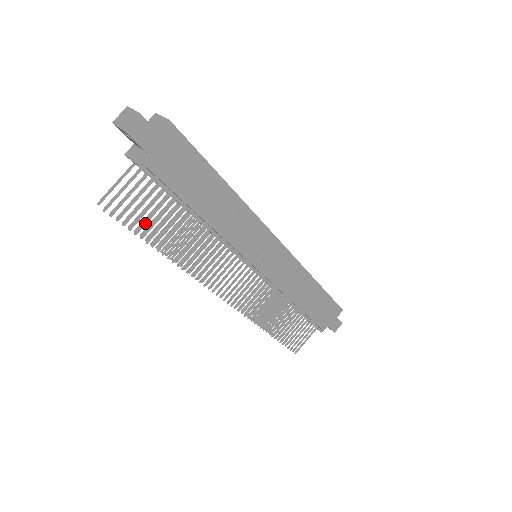
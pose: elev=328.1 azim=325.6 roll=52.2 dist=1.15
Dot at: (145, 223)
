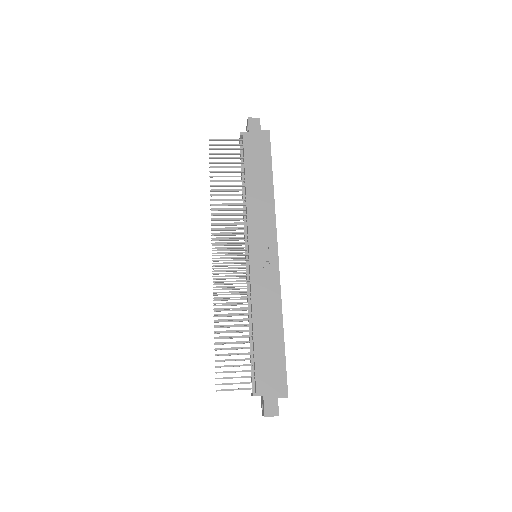
Dot at: (219, 162)
